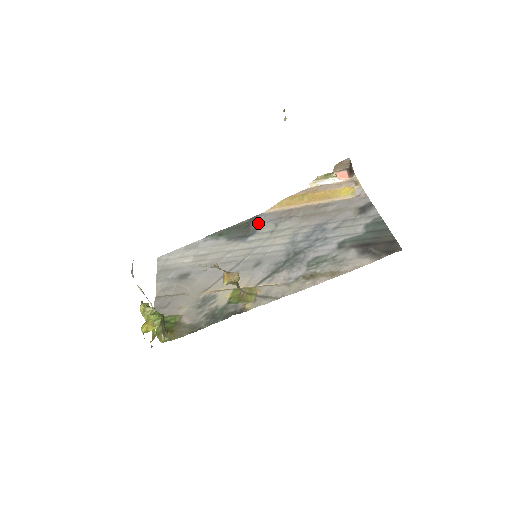
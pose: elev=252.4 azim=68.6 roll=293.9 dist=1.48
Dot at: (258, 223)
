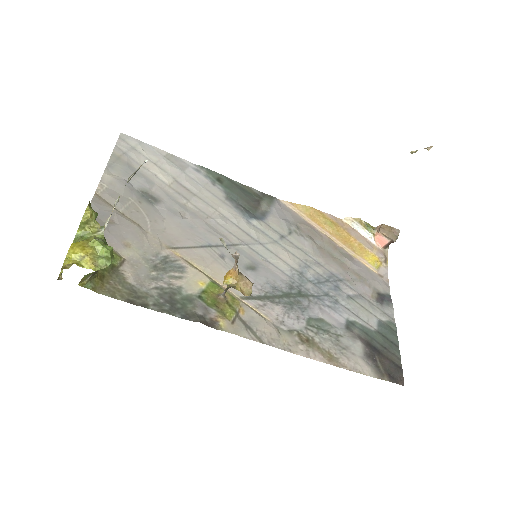
Dot at: (271, 209)
